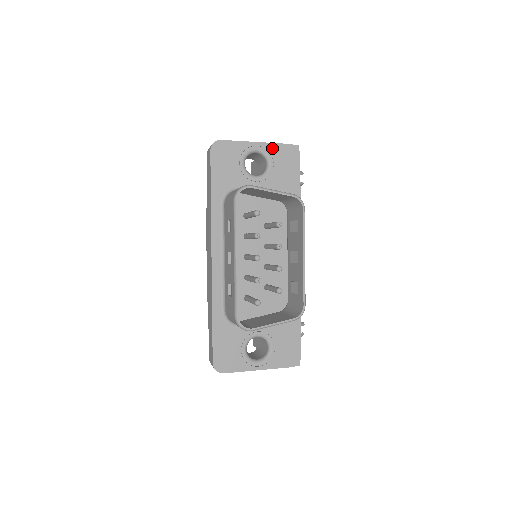
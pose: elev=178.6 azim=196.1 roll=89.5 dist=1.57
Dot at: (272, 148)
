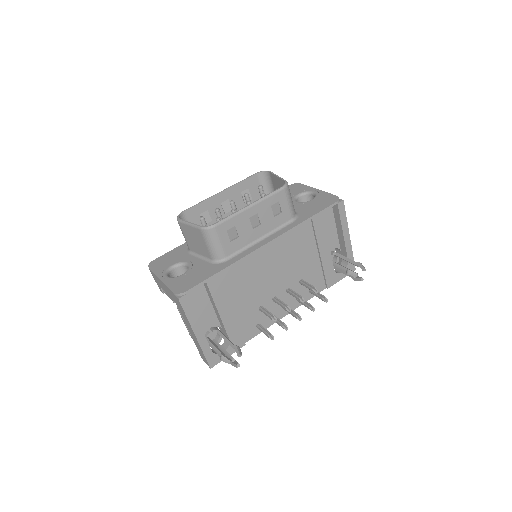
Dot at: (323, 194)
